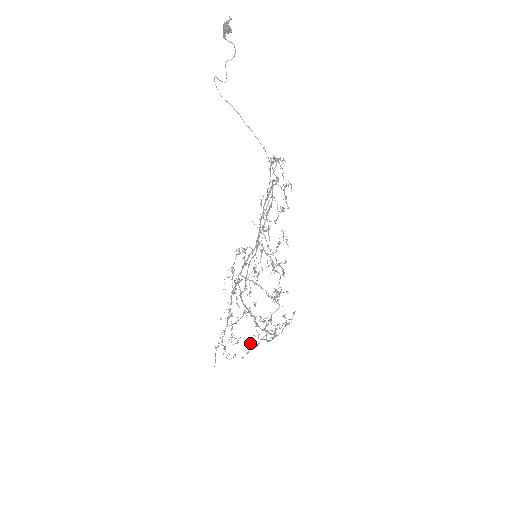
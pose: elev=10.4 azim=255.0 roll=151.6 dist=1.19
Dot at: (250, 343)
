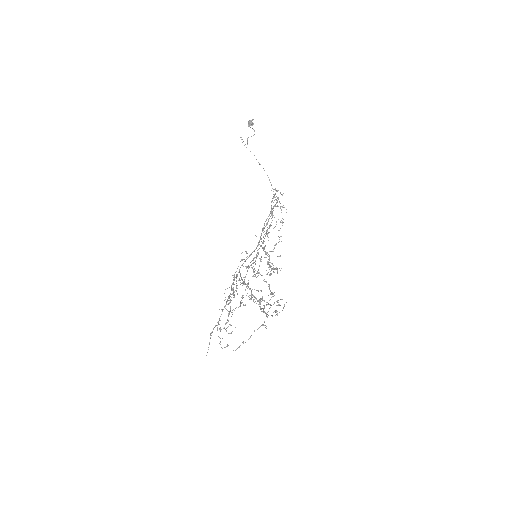
Dot at: occluded
